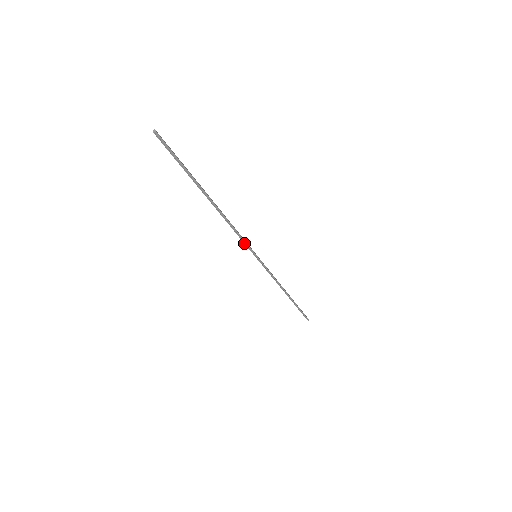
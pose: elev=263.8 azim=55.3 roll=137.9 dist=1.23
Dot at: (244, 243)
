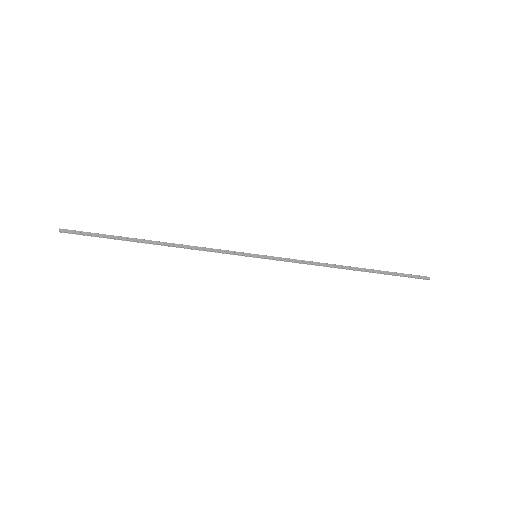
Dot at: occluded
